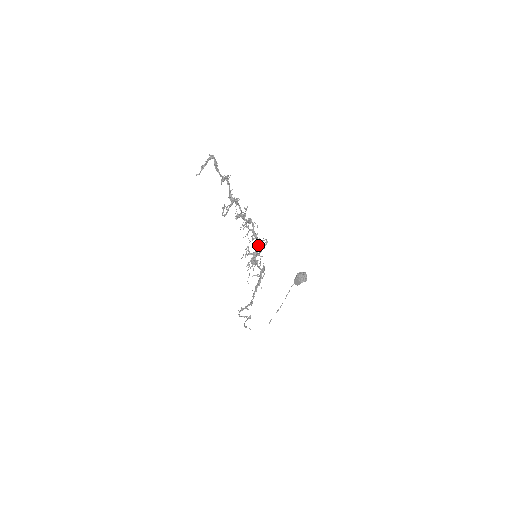
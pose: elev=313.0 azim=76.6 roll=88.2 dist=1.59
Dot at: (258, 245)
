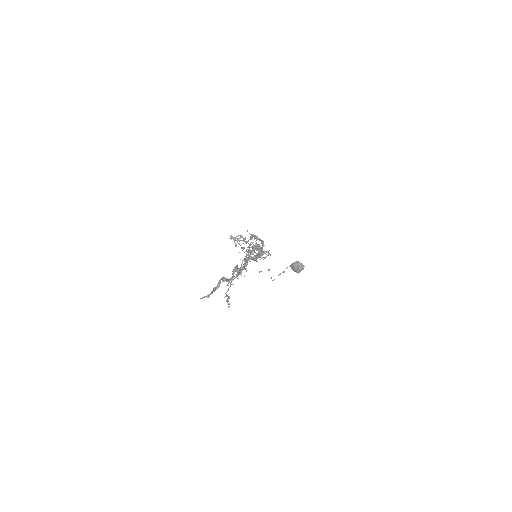
Dot at: occluded
